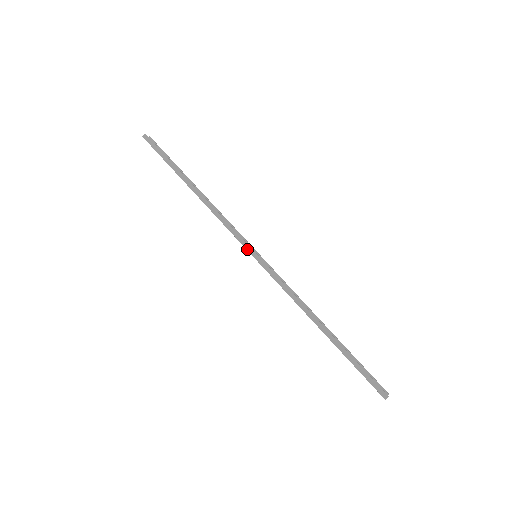
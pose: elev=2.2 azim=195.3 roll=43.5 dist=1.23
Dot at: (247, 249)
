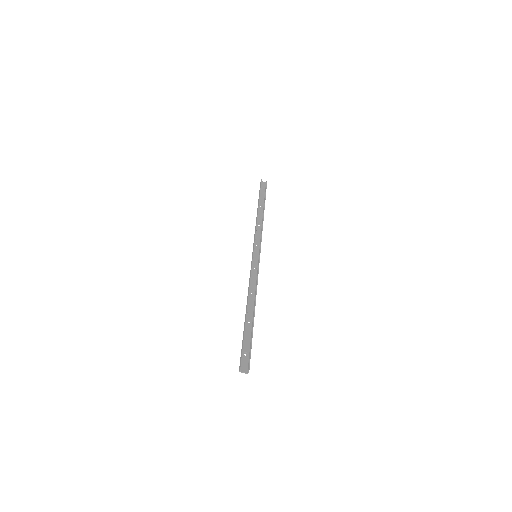
Dot at: (253, 250)
